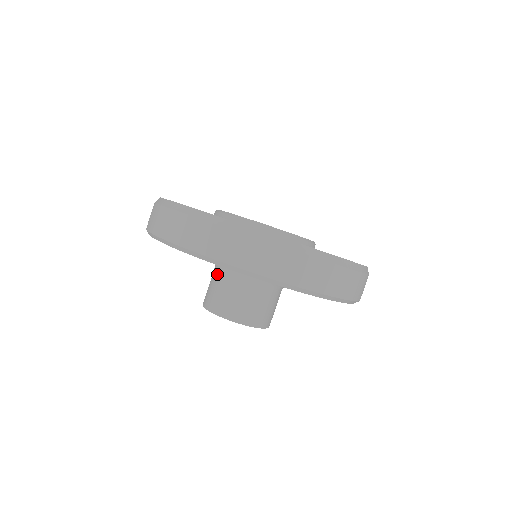
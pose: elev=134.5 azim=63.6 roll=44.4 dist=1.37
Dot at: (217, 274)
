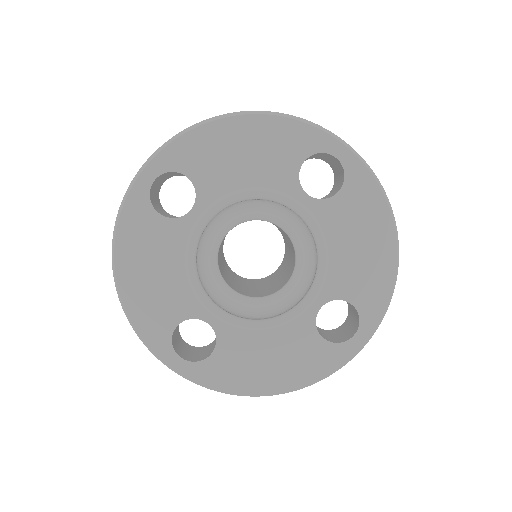
Dot at: occluded
